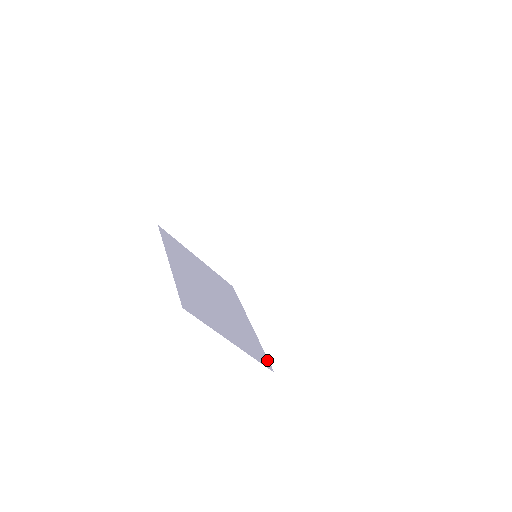
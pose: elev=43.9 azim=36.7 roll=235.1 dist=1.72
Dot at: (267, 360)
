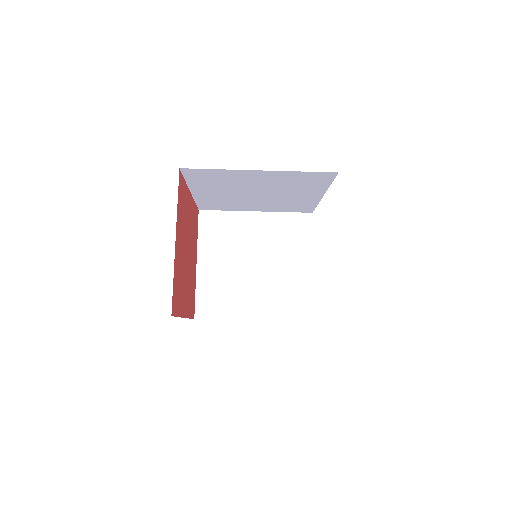
Dot at: occluded
